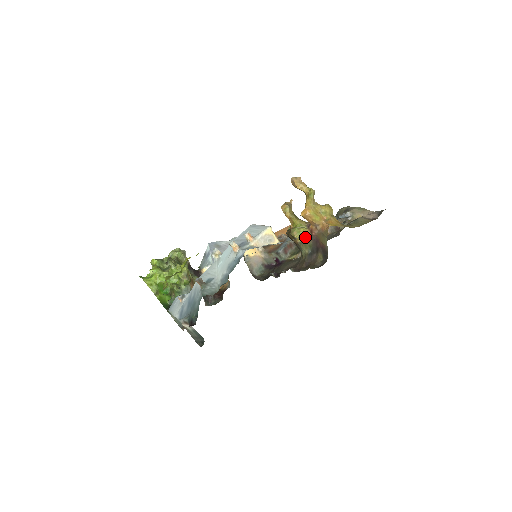
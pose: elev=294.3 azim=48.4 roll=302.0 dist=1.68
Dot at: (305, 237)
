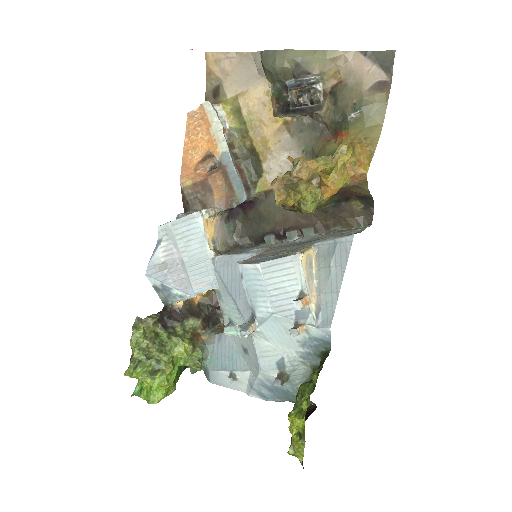
Dot at: (324, 200)
